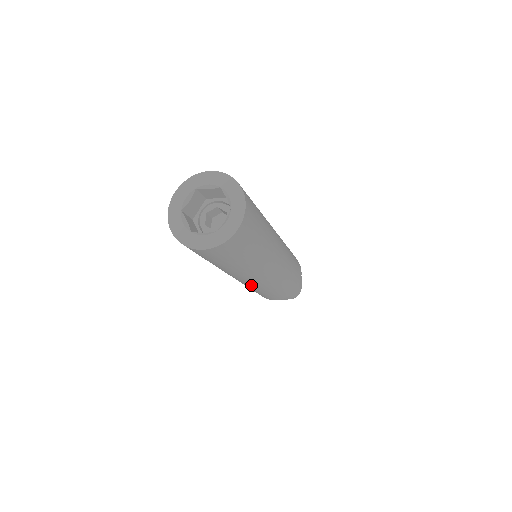
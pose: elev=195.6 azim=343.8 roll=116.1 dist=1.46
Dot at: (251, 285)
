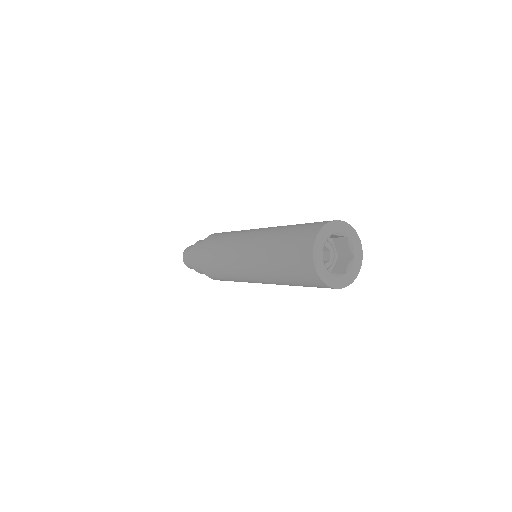
Dot at: (253, 282)
